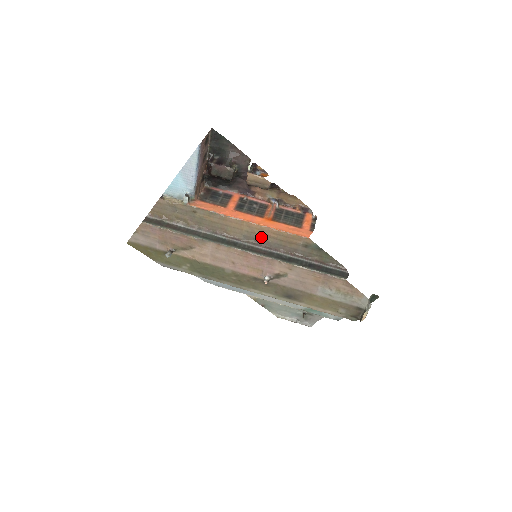
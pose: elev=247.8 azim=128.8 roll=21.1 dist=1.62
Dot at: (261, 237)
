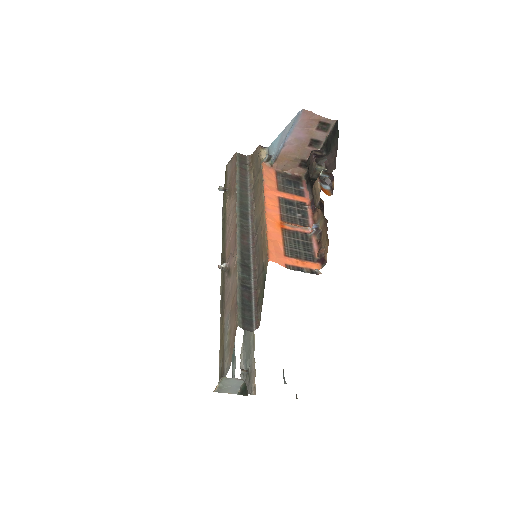
Dot at: (259, 230)
